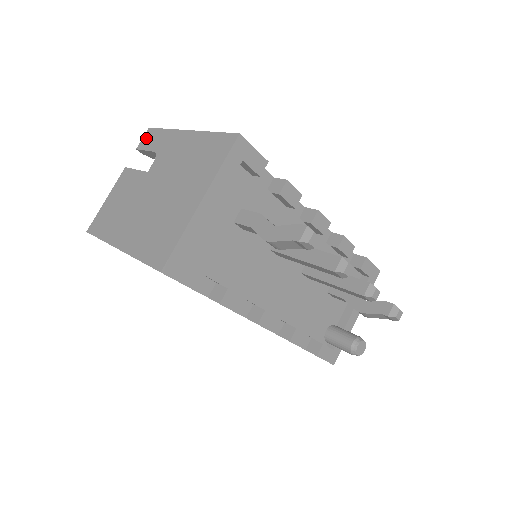
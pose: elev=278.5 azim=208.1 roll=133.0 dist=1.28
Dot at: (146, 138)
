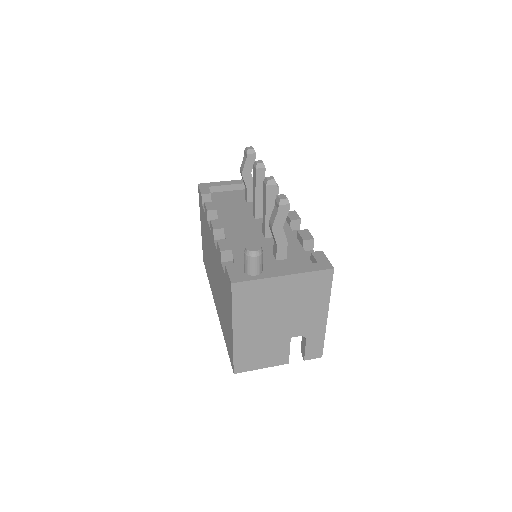
Dot at: occluded
